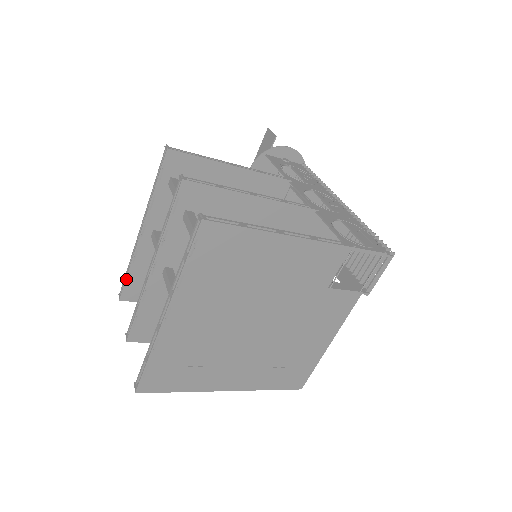
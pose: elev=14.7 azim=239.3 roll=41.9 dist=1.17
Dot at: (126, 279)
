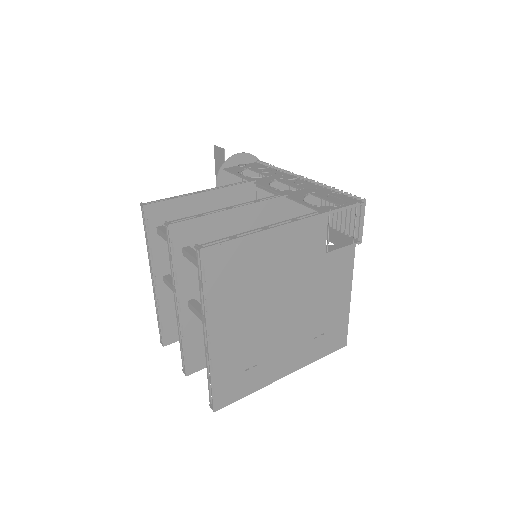
Dot at: (160, 327)
